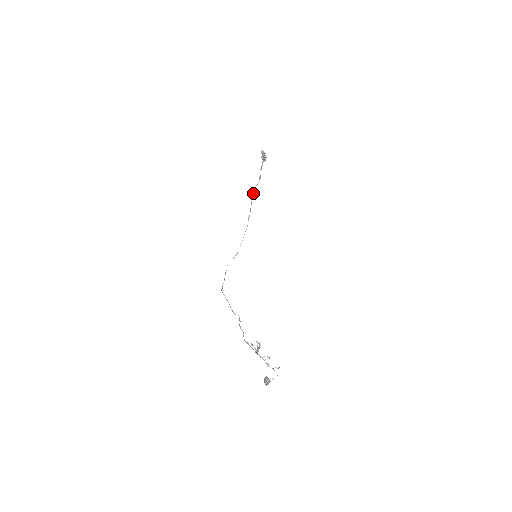
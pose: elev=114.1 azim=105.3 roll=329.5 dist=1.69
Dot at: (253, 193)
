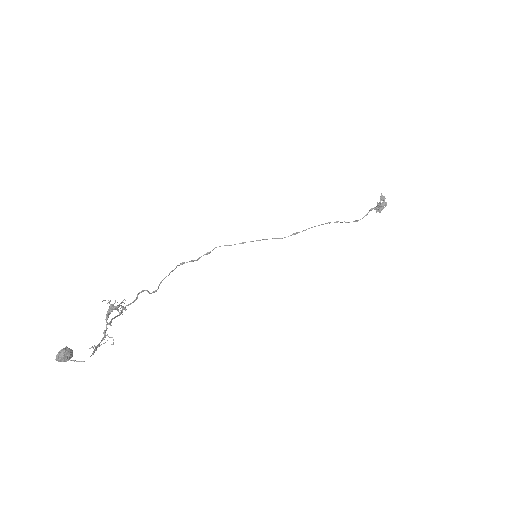
Dot at: occluded
